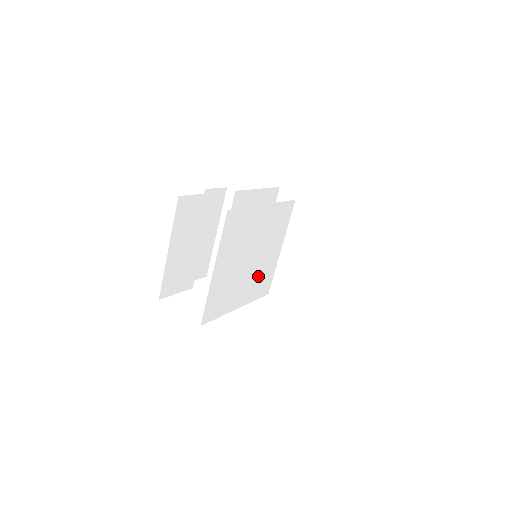
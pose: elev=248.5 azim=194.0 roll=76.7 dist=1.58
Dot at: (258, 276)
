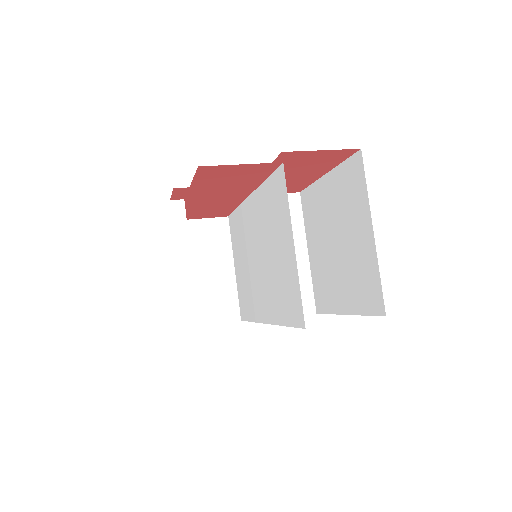
Dot at: (261, 285)
